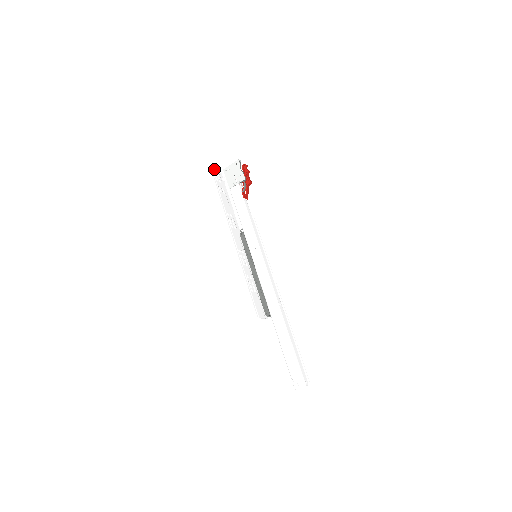
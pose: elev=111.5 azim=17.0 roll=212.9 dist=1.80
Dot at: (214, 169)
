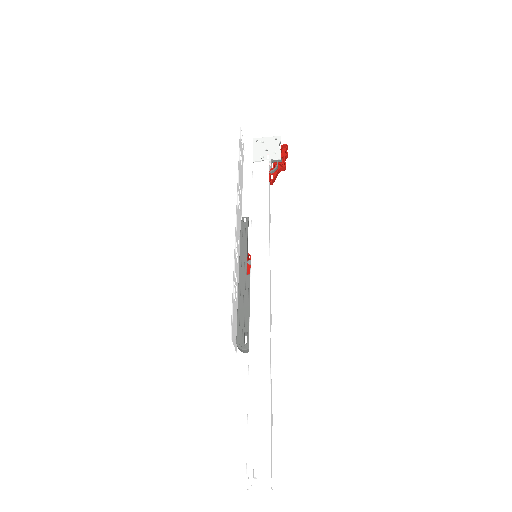
Dot at: occluded
